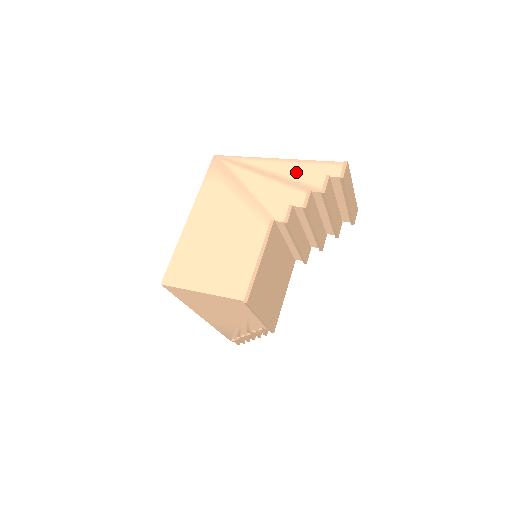
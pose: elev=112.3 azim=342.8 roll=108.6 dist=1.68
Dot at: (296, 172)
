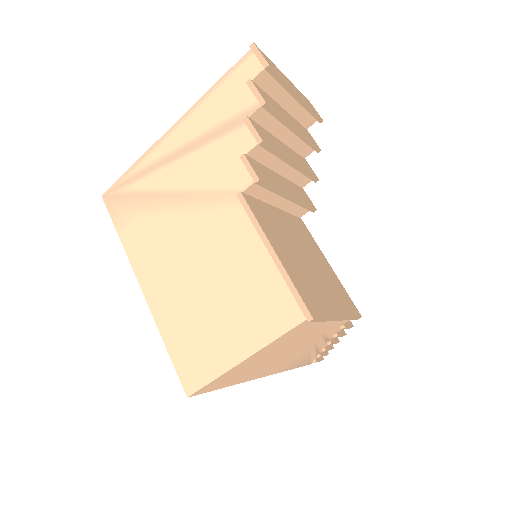
Dot at: (208, 117)
